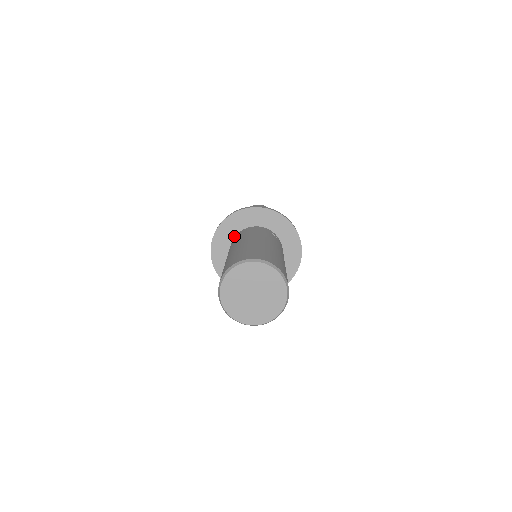
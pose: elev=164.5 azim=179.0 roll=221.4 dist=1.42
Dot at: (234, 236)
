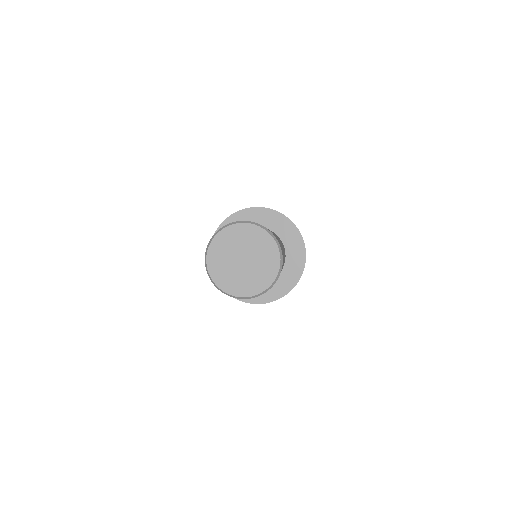
Dot at: occluded
